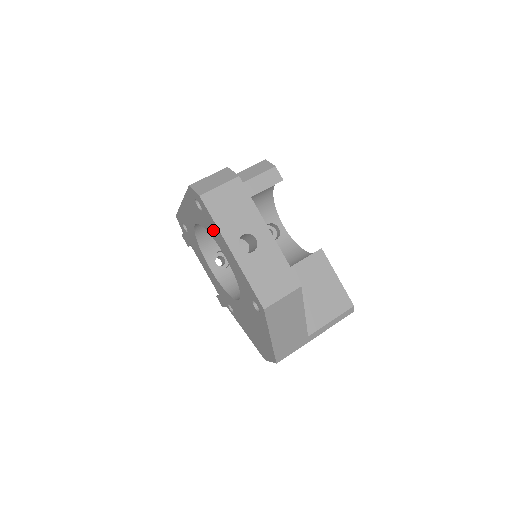
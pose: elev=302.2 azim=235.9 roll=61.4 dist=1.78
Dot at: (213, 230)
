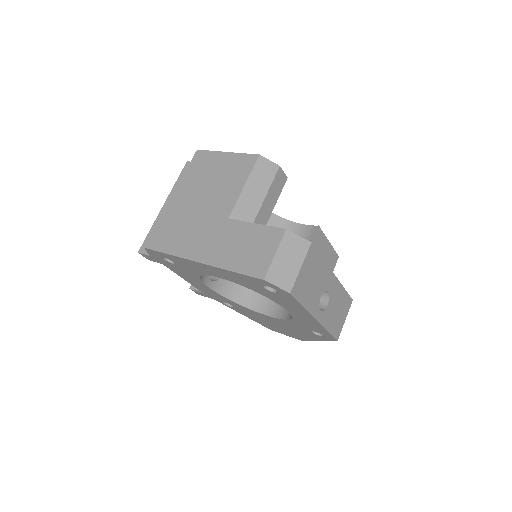
Dot at: (286, 303)
